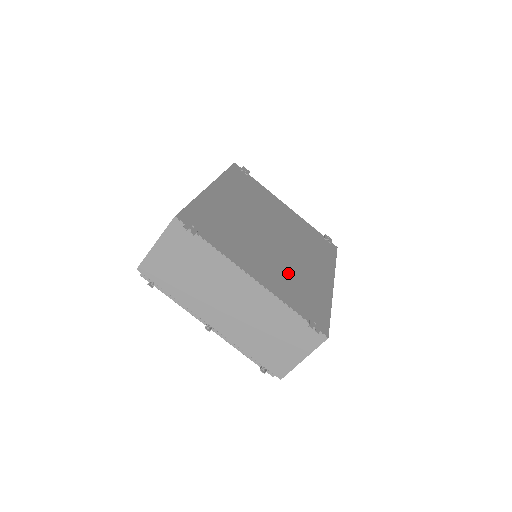
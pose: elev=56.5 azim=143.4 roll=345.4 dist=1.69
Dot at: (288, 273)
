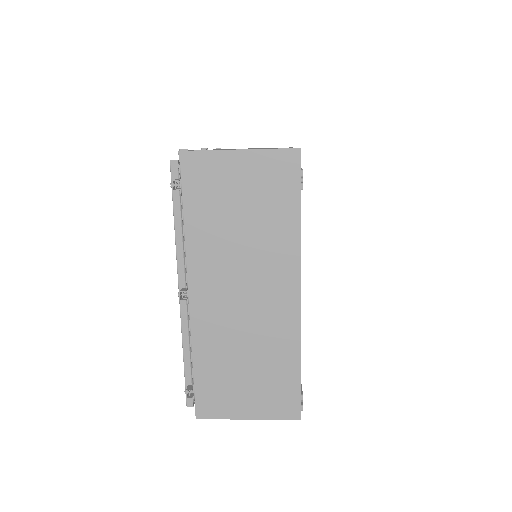
Dot at: occluded
